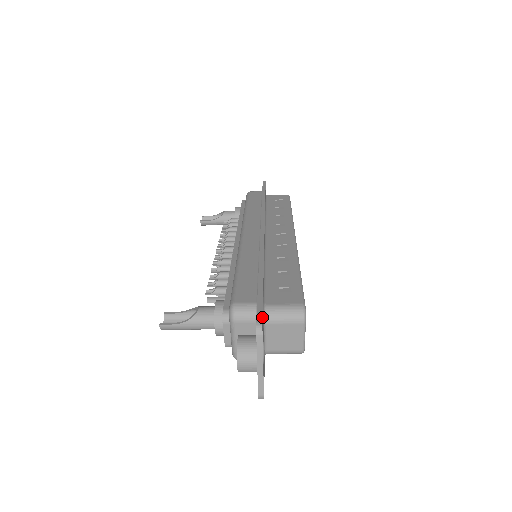
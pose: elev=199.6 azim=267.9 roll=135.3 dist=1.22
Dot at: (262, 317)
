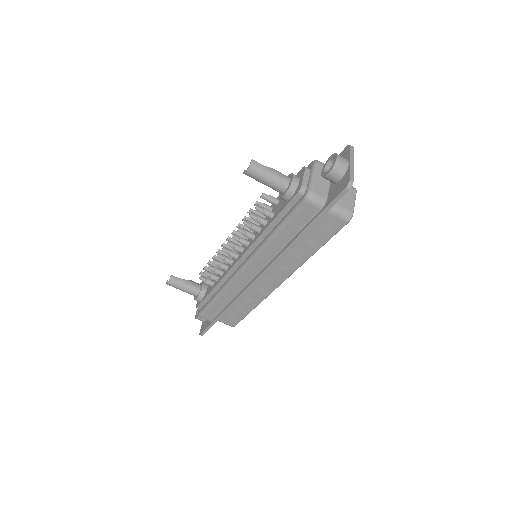
Dot at: occluded
